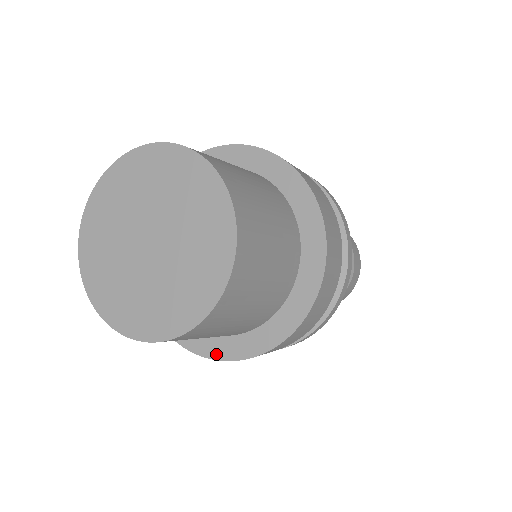
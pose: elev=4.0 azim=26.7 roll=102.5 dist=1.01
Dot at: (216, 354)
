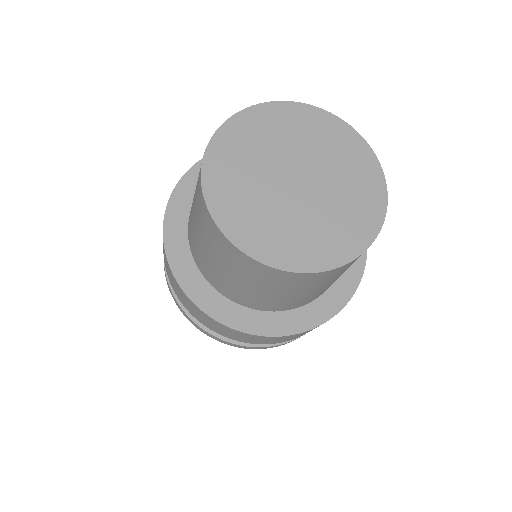
Dot at: (205, 305)
